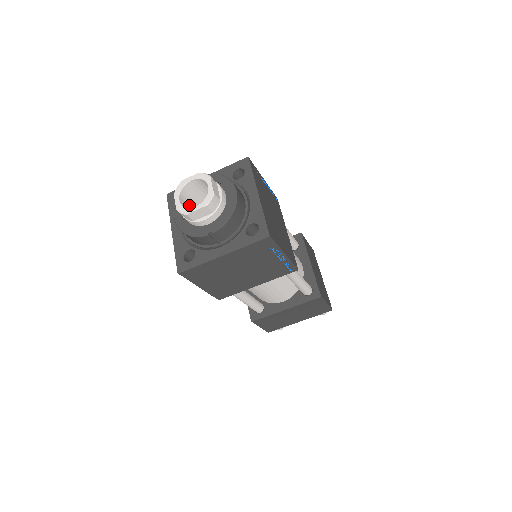
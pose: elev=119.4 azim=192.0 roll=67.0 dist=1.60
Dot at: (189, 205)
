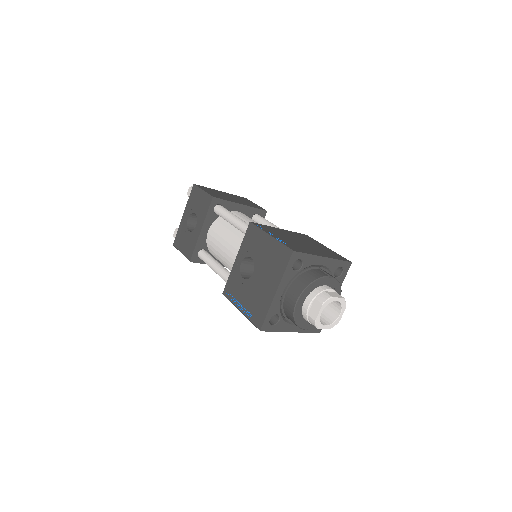
Dot at: occluded
